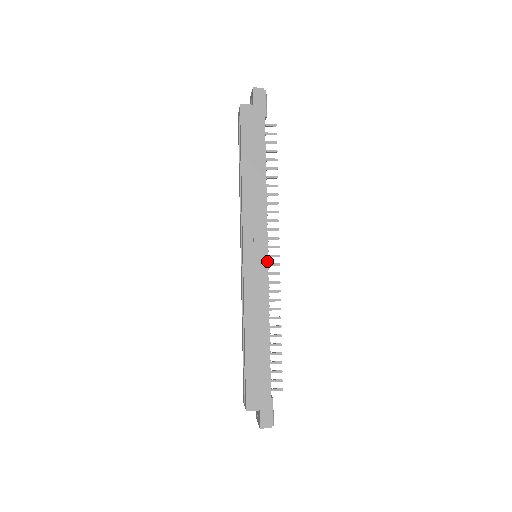
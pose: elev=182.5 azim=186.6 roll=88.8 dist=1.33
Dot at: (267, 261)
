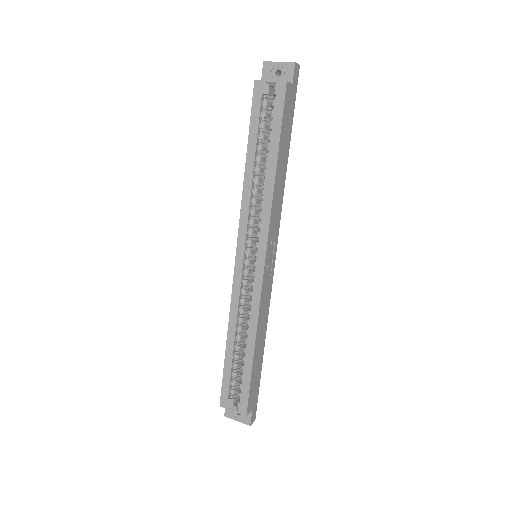
Dot at: occluded
